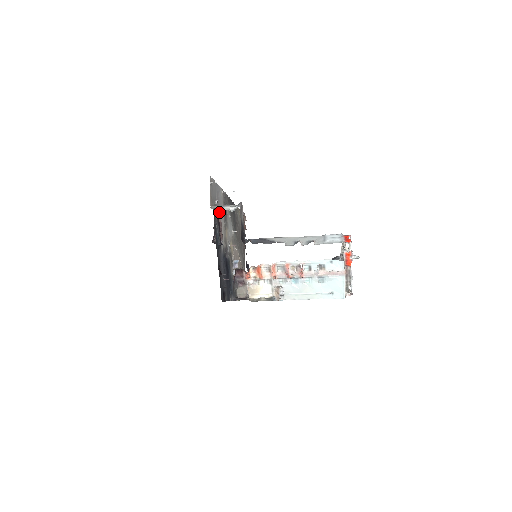
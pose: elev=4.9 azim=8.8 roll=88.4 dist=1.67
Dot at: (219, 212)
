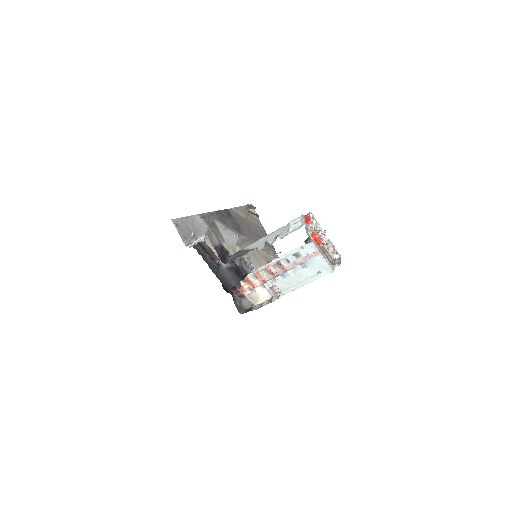
Dot at: occluded
